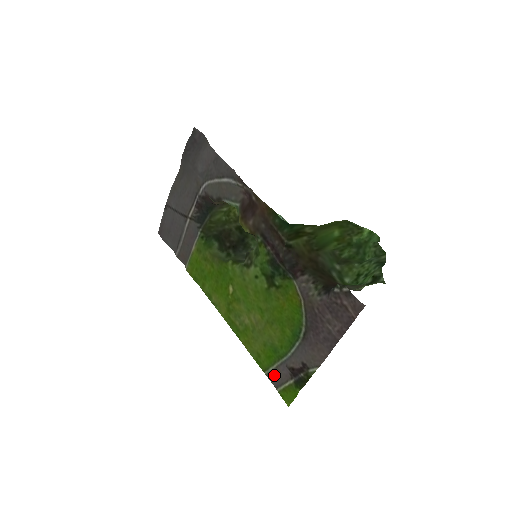
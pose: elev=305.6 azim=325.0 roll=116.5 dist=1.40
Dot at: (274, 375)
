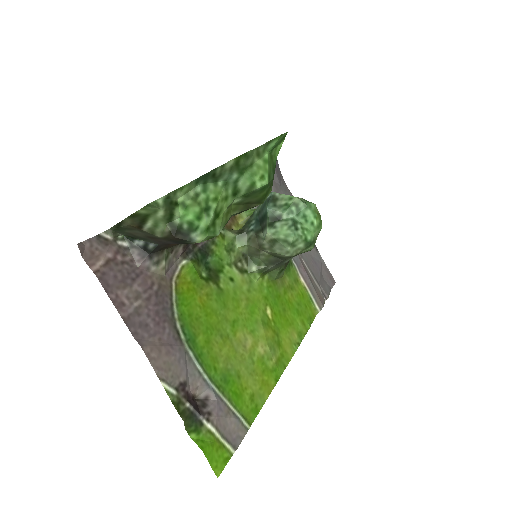
Dot at: (235, 424)
